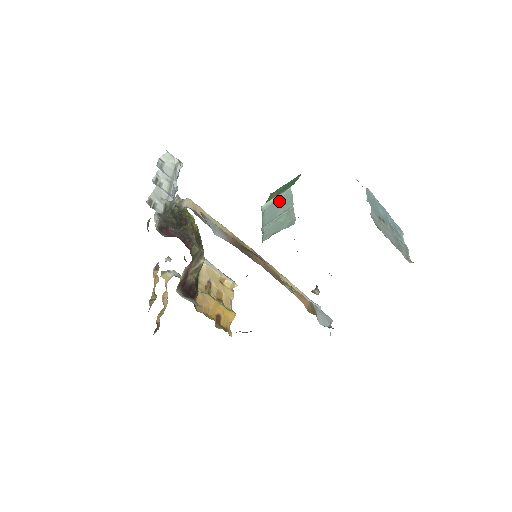
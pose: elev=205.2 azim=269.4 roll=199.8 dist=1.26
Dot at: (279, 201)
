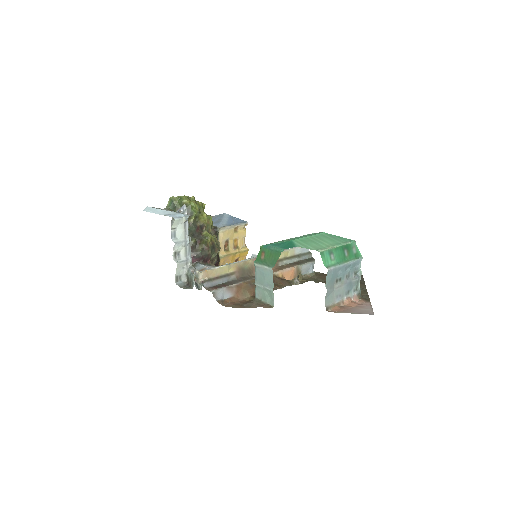
Dot at: (265, 273)
